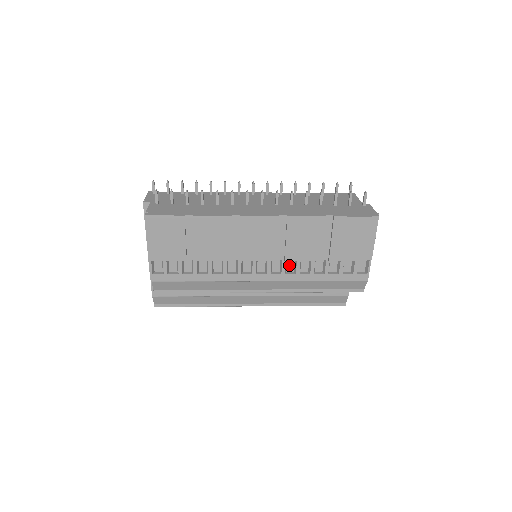
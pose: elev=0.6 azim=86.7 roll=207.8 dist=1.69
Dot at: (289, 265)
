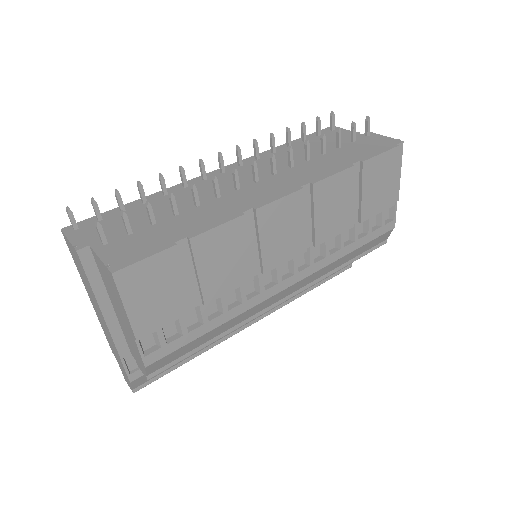
Dot at: (314, 249)
